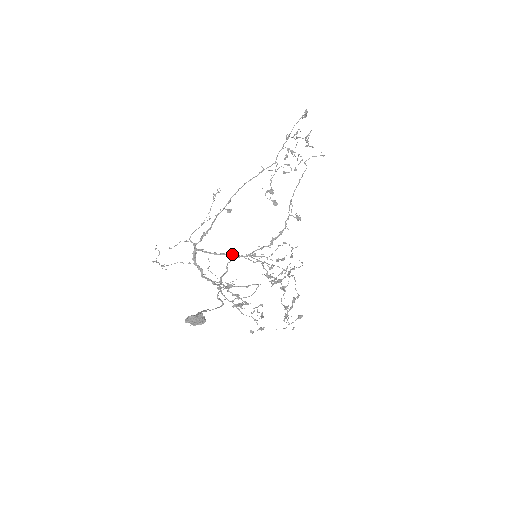
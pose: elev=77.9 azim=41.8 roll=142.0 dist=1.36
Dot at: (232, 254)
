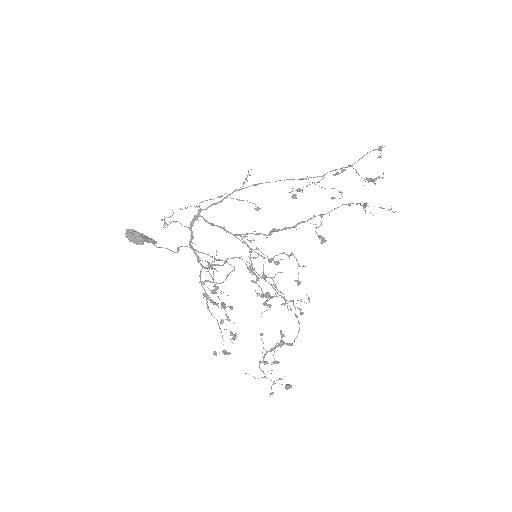
Dot at: occluded
